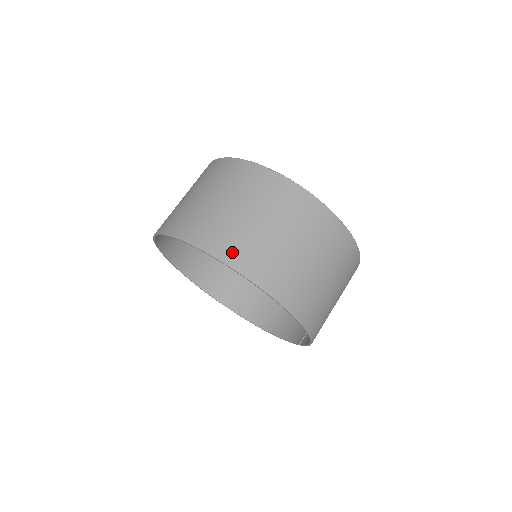
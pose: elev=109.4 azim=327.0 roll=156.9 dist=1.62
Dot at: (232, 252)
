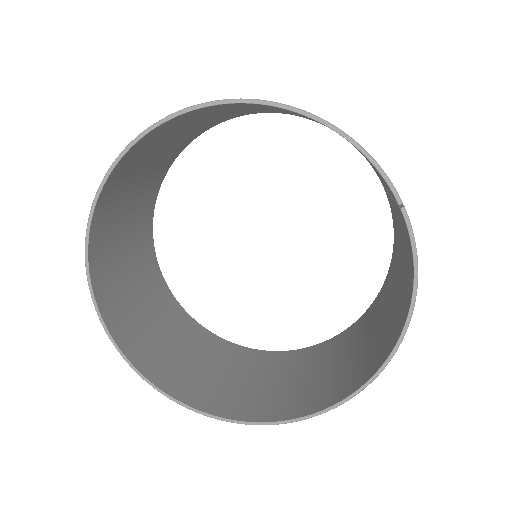
Dot at: occluded
